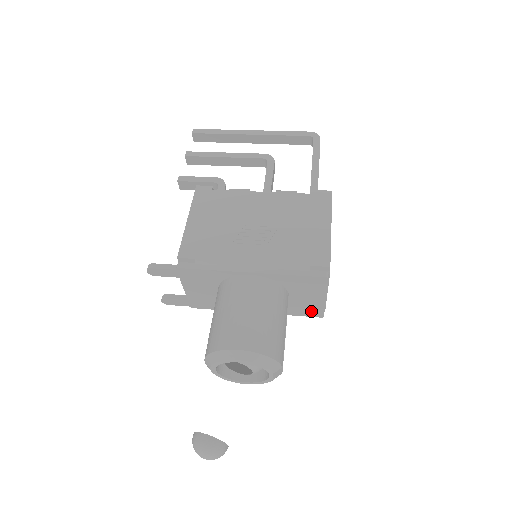
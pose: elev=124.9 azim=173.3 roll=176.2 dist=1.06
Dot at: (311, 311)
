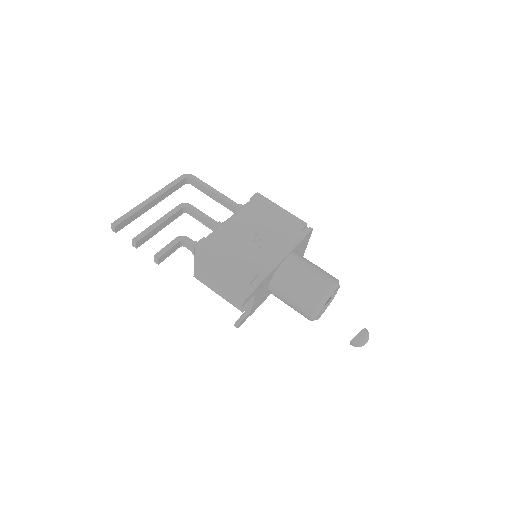
Dot at: occluded
